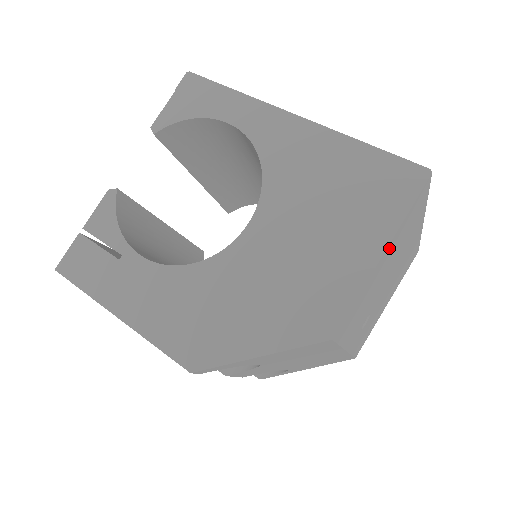
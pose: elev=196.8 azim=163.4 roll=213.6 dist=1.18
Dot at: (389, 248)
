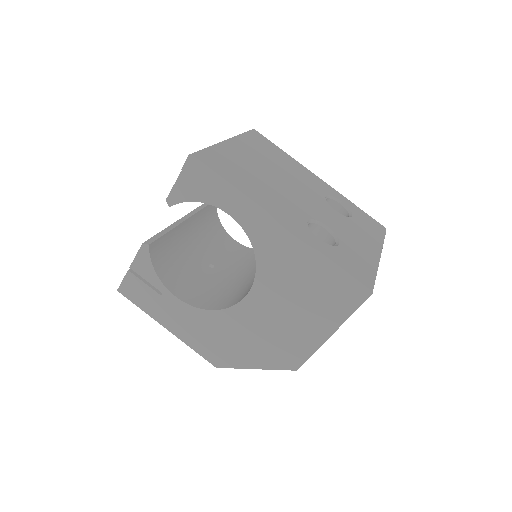
Dot at: occluded
